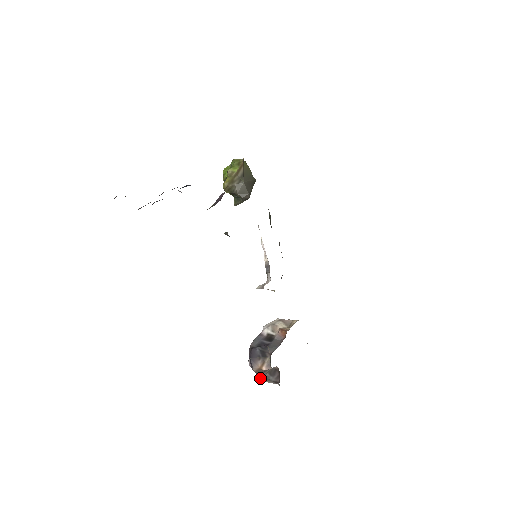
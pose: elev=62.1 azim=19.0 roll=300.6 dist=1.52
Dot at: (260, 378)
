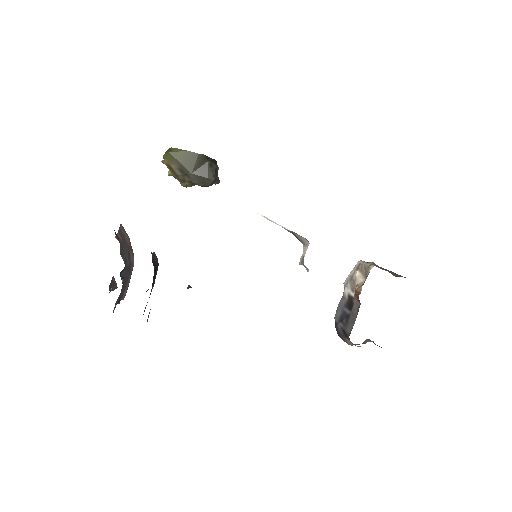
Dot at: occluded
